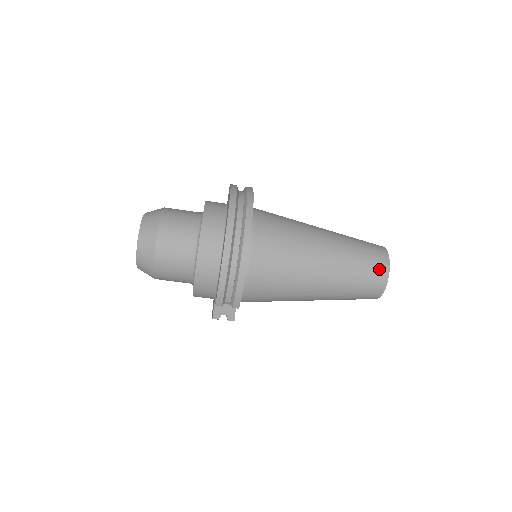
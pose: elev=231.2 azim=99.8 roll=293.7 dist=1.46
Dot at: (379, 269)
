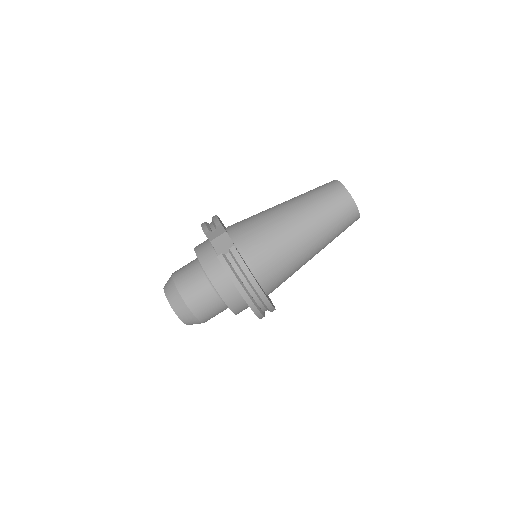
Dot at: occluded
